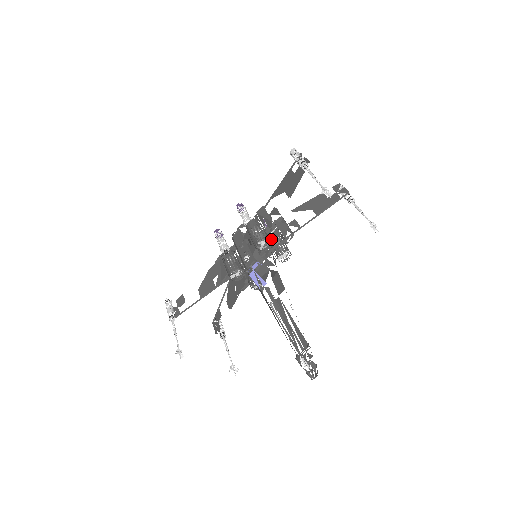
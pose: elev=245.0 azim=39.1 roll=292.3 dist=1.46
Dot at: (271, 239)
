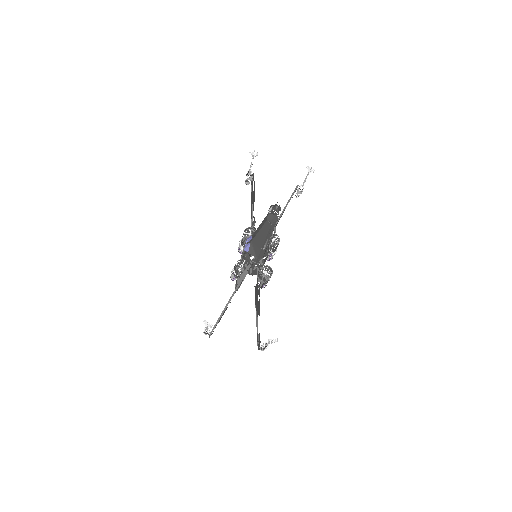
Dot at: occluded
